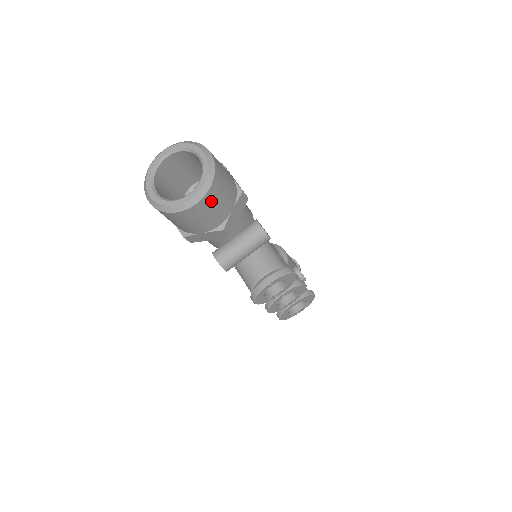
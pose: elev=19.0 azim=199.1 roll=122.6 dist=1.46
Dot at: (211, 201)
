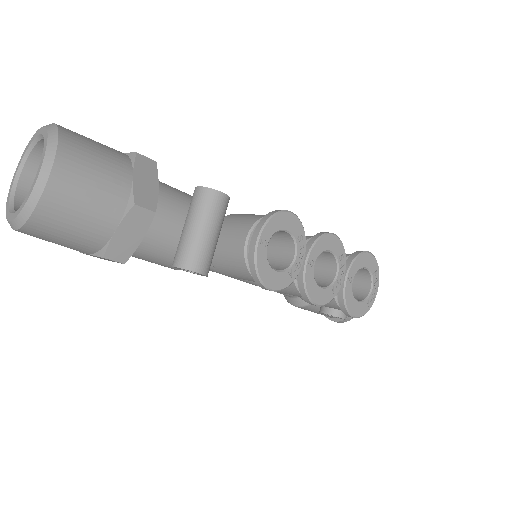
Dot at: (76, 166)
